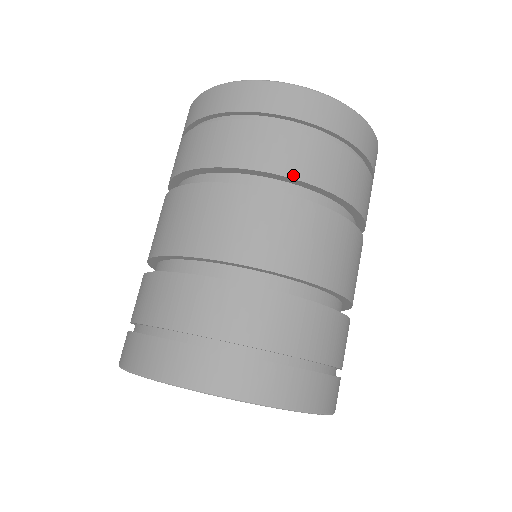
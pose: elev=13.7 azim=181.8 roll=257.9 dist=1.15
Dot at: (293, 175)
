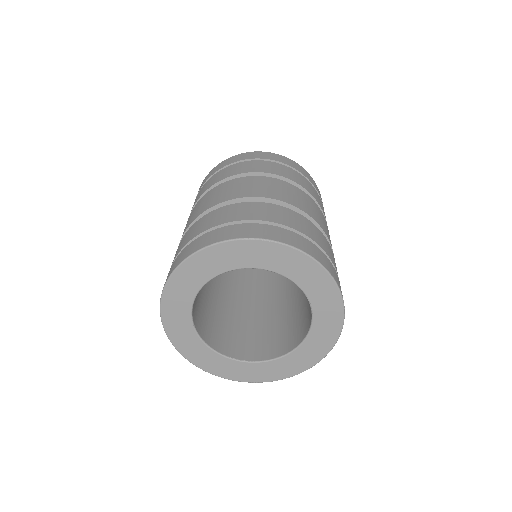
Dot at: (214, 184)
